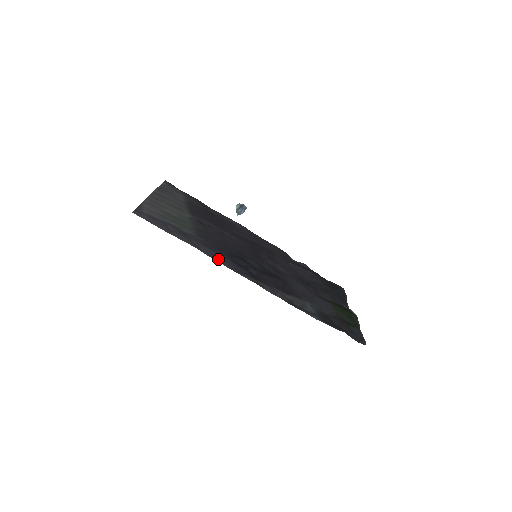
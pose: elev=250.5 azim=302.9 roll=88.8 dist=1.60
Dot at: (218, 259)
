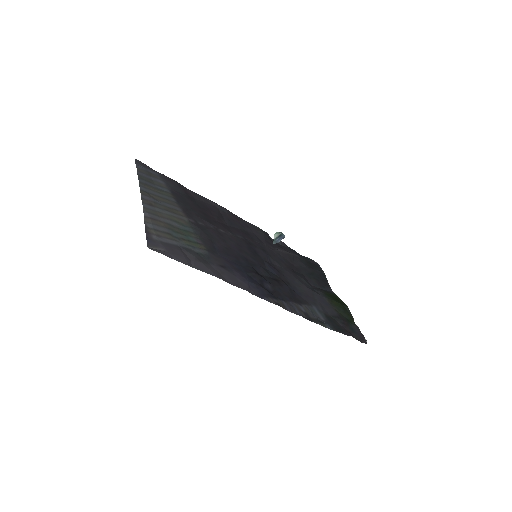
Dot at: (243, 286)
